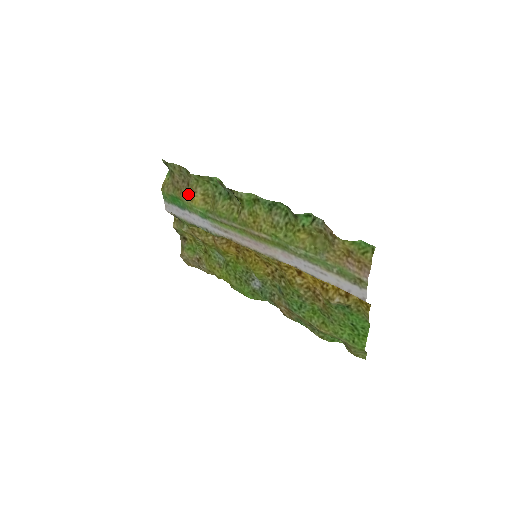
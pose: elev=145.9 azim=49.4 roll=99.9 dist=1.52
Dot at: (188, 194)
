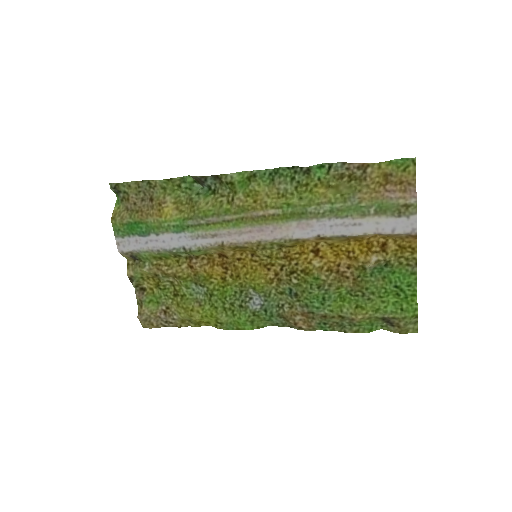
Dot at: (154, 210)
